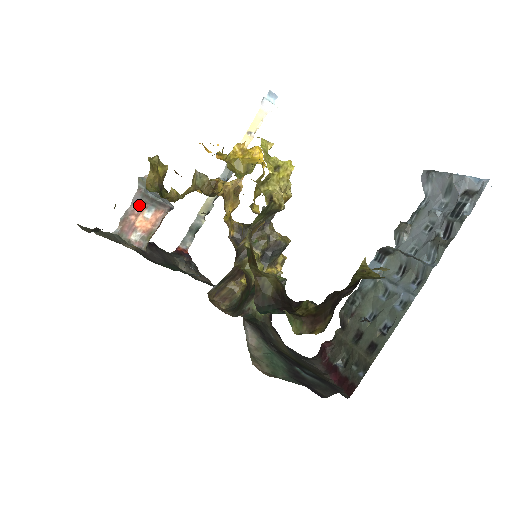
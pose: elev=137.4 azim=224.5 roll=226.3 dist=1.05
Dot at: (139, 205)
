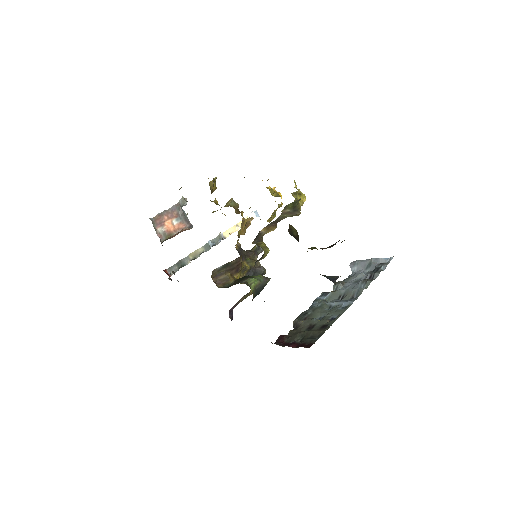
Dot at: (173, 213)
